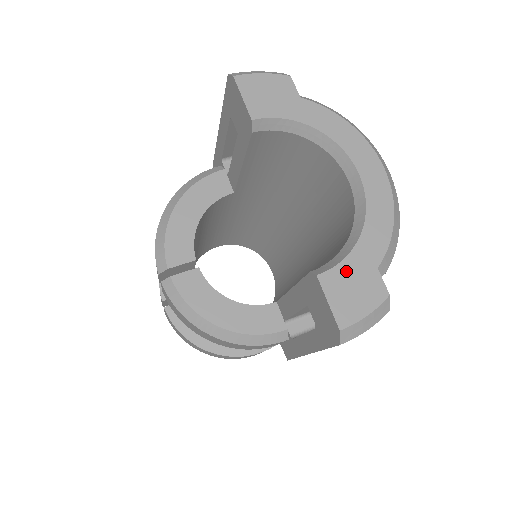
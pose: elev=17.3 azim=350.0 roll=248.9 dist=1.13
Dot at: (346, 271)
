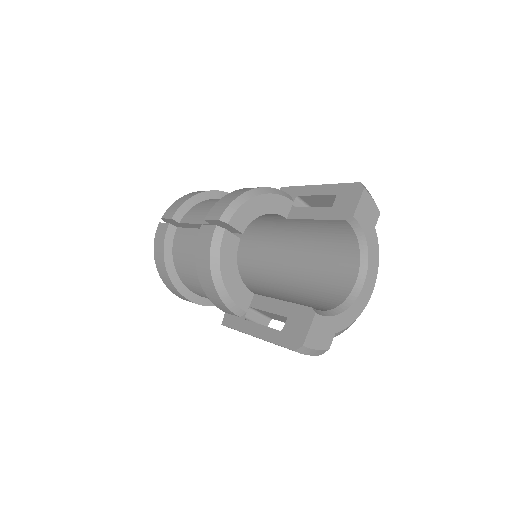
Dot at: (326, 322)
